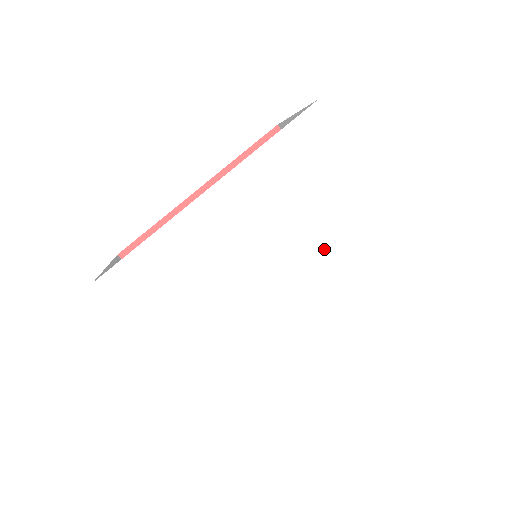
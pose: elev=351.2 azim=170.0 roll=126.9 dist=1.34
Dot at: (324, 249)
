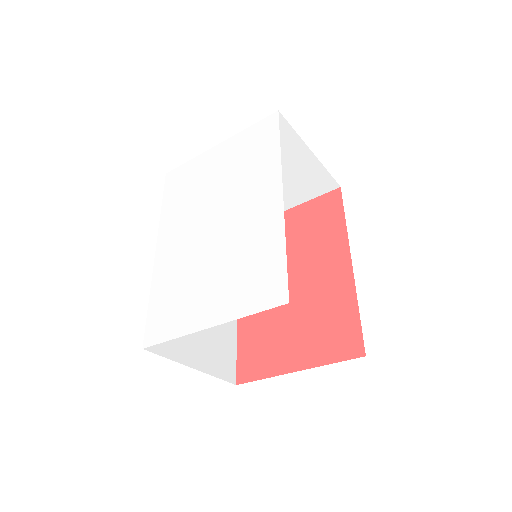
Dot at: (226, 185)
